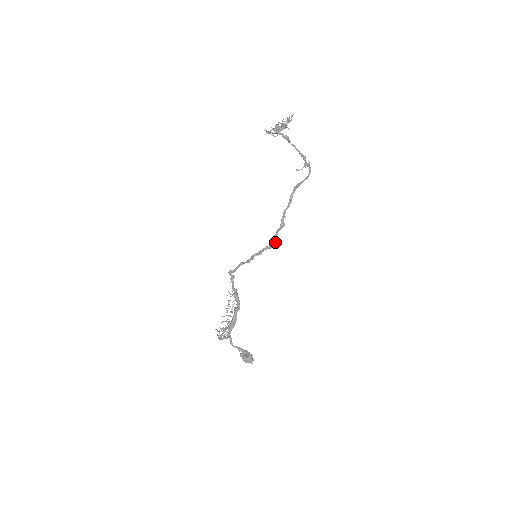
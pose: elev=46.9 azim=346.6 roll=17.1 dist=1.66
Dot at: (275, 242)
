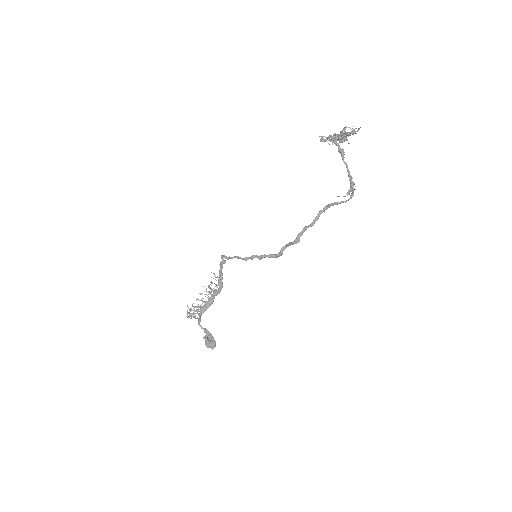
Dot at: (282, 254)
